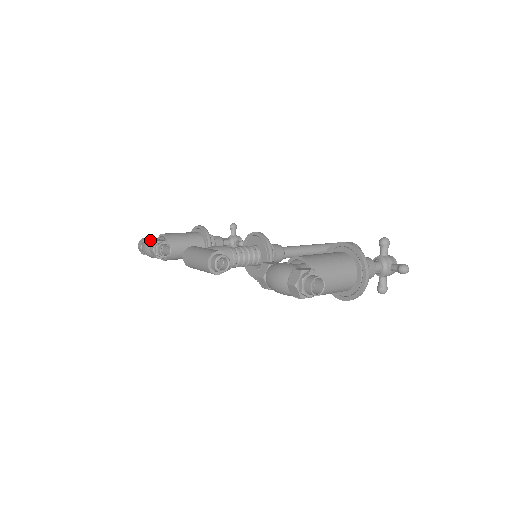
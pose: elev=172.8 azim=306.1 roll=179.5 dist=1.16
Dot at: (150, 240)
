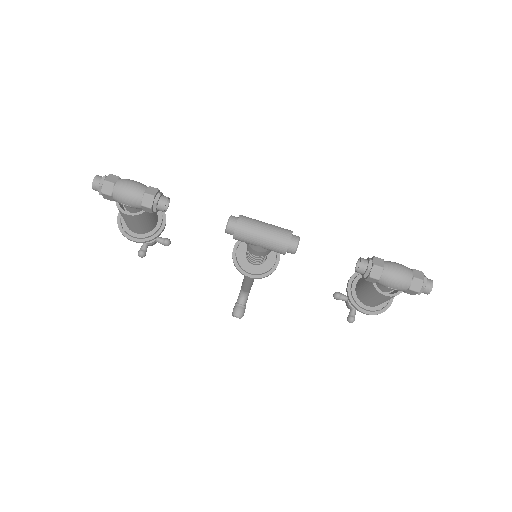
Dot at: occluded
